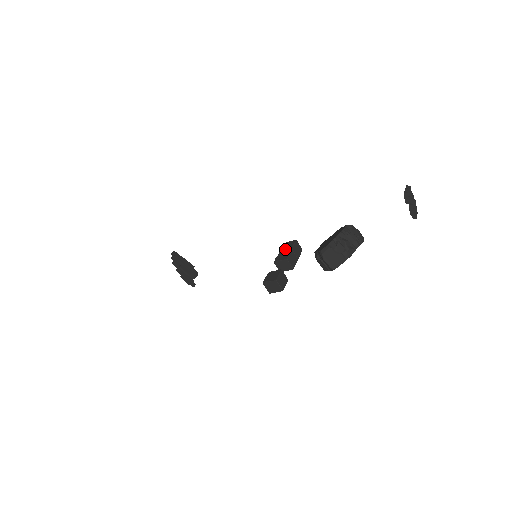
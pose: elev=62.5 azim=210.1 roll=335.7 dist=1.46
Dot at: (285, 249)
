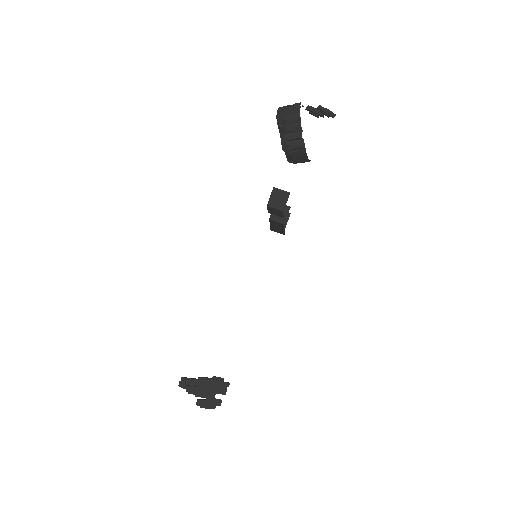
Dot at: occluded
